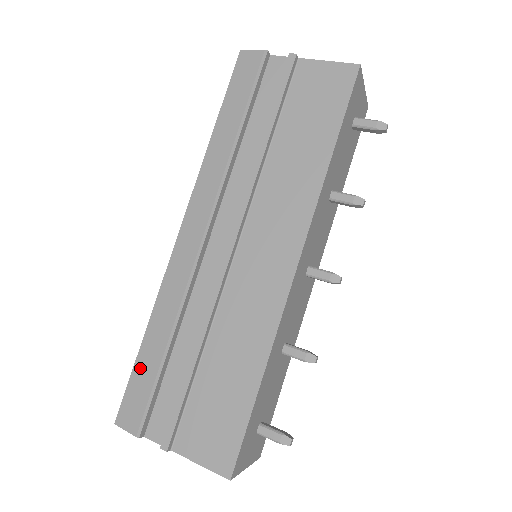
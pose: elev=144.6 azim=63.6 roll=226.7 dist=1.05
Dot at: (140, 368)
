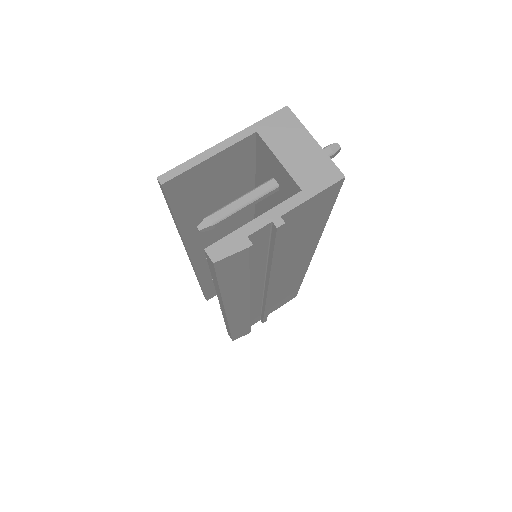
Dot at: (236, 333)
